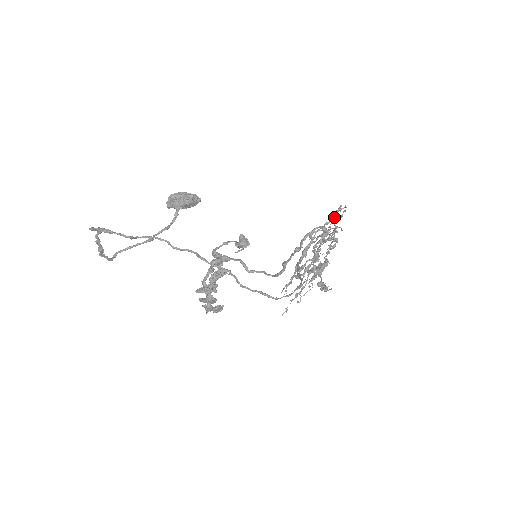
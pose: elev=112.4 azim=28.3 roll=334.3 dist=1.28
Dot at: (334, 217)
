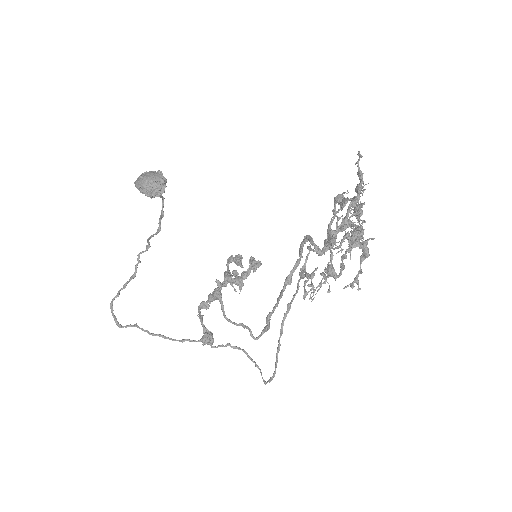
Dot at: occluded
